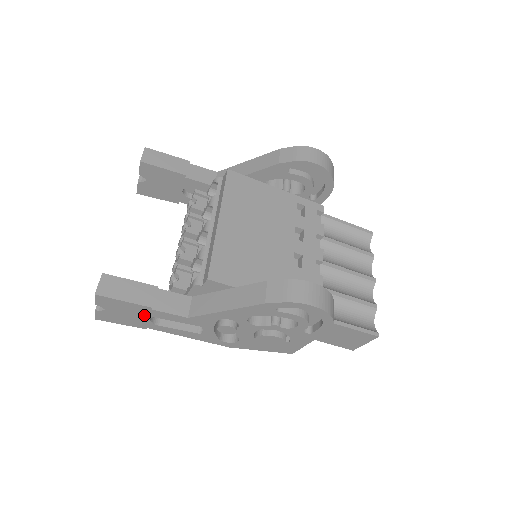
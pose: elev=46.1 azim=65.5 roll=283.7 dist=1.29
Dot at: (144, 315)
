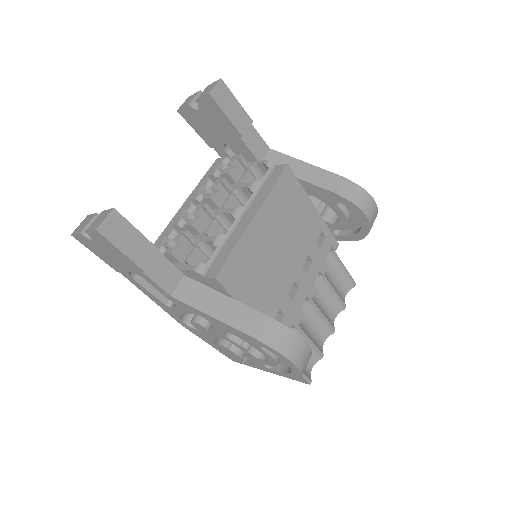
Dot at: (128, 267)
